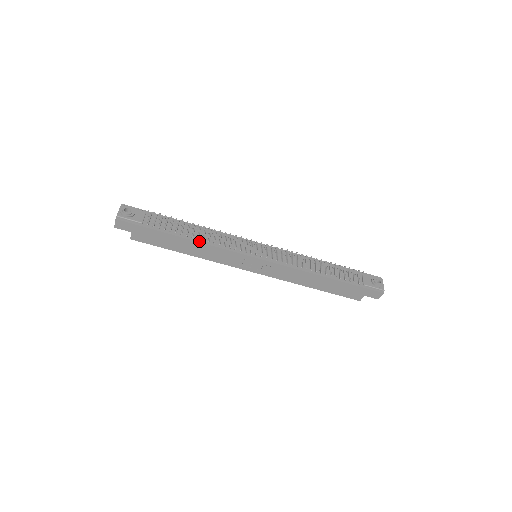
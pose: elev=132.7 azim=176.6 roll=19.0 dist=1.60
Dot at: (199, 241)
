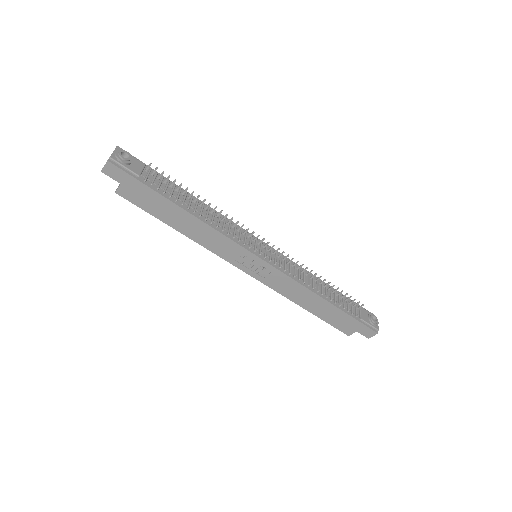
Dot at: (201, 219)
